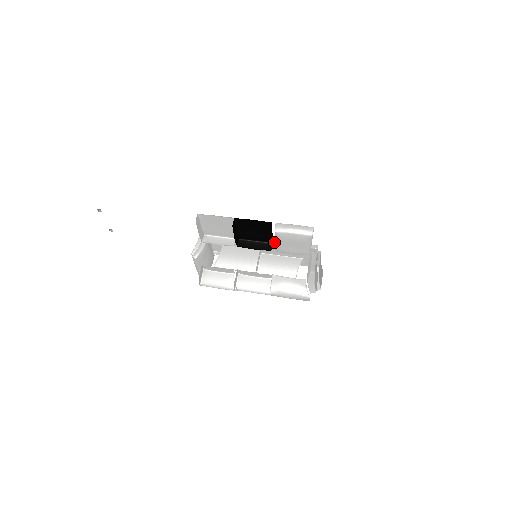
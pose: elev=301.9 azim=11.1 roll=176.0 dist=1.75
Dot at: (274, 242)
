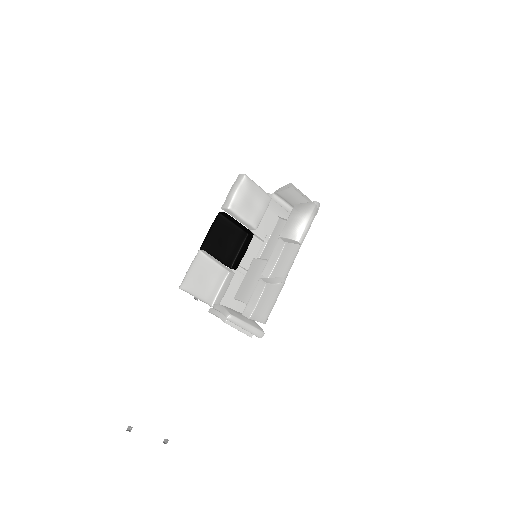
Dot at: occluded
